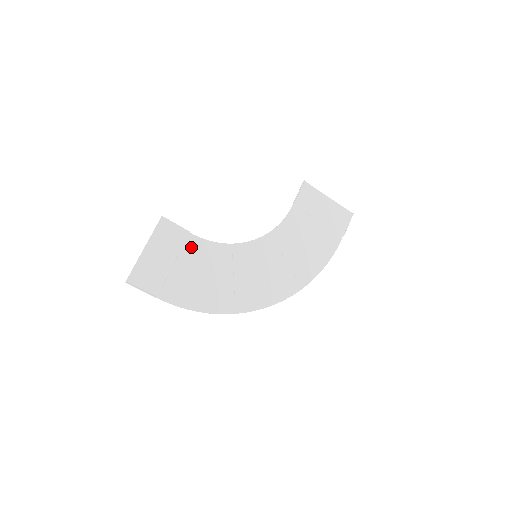
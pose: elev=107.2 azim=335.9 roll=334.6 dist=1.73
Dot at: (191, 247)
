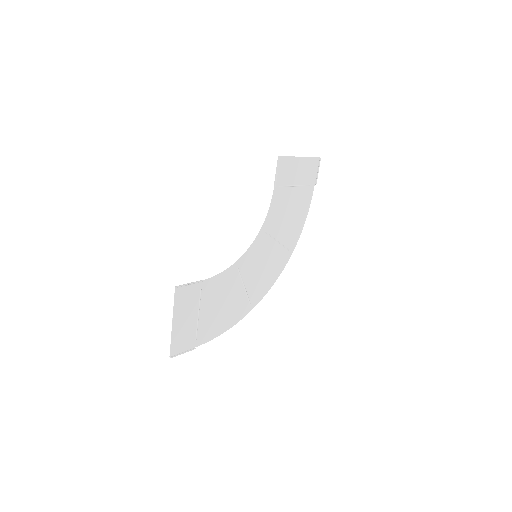
Dot at: (207, 291)
